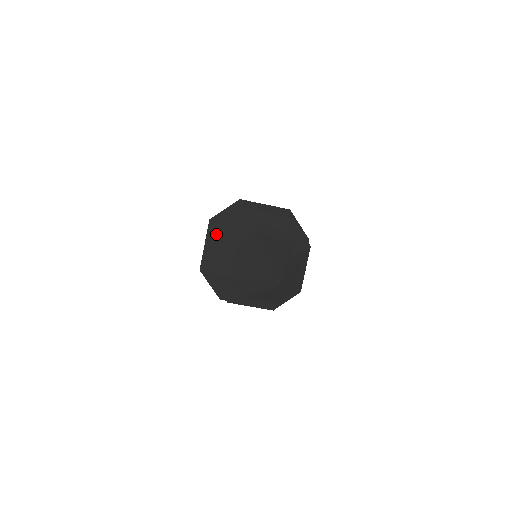
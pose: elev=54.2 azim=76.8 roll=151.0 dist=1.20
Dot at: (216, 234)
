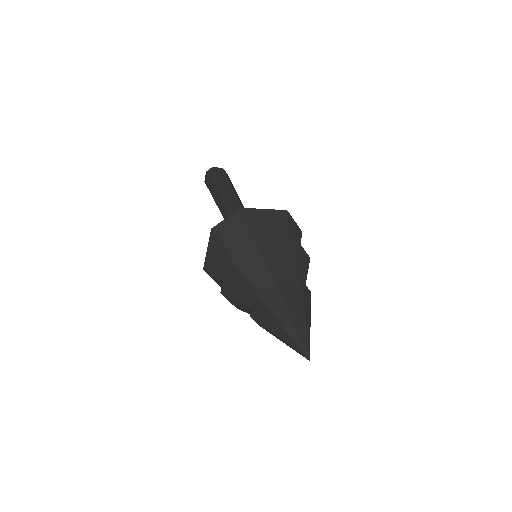
Dot at: (227, 262)
